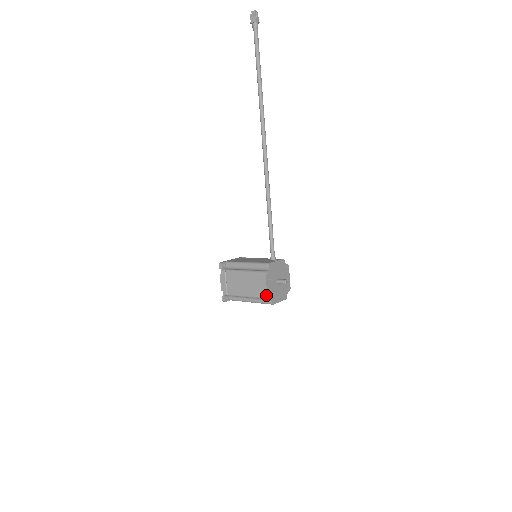
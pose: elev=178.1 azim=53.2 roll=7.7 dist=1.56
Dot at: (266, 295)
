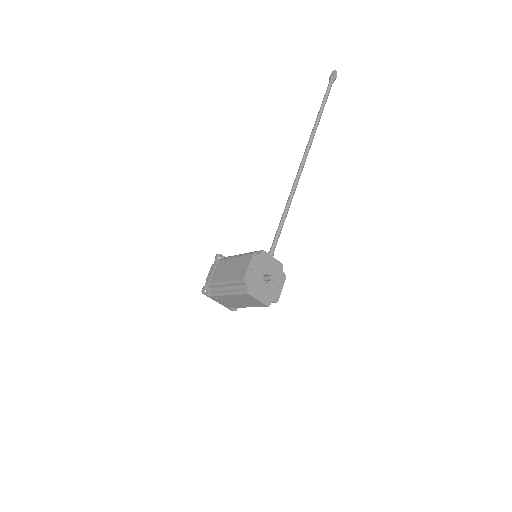
Dot at: (244, 276)
